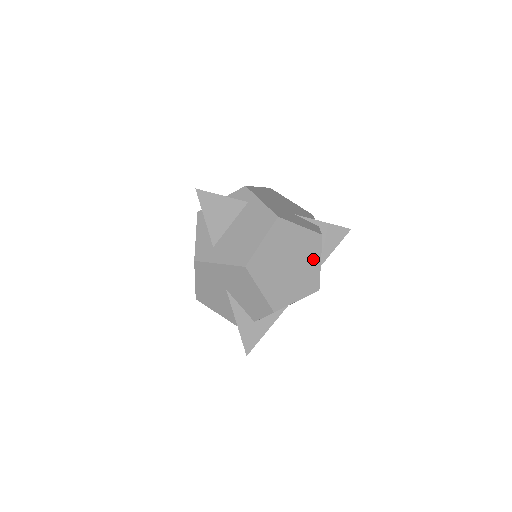
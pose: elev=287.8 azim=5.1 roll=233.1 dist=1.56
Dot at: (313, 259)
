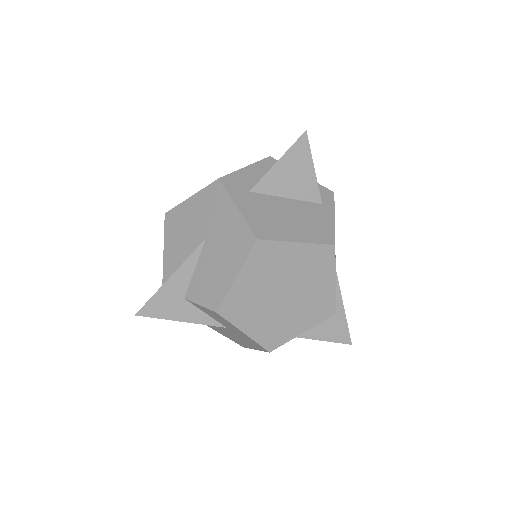
Dot at: (304, 320)
